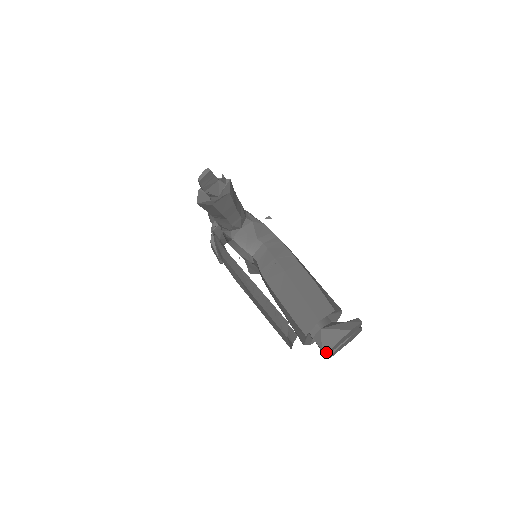
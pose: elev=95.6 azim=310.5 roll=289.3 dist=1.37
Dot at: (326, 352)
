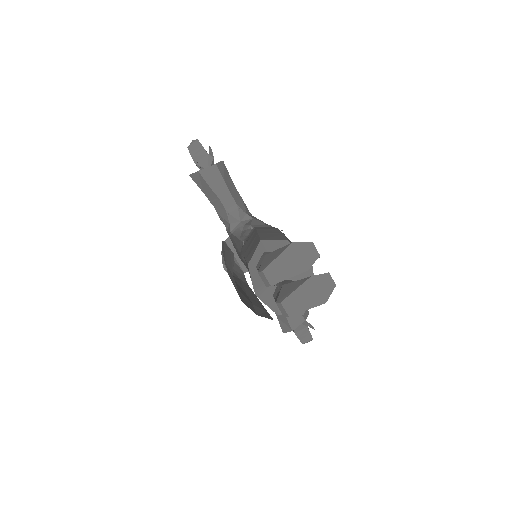
Dot at: (262, 274)
